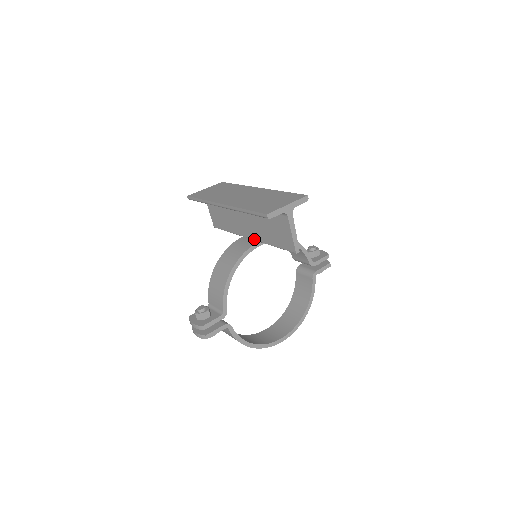
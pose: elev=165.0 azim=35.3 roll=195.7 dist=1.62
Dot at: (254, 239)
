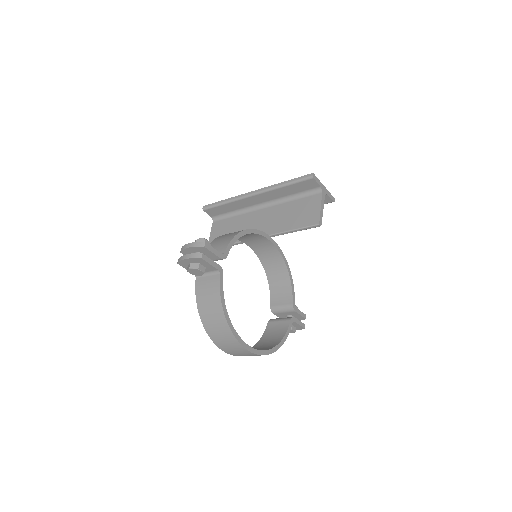
Dot at: occluded
